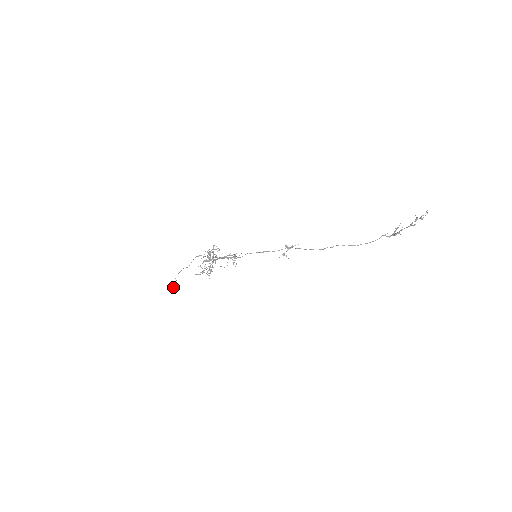
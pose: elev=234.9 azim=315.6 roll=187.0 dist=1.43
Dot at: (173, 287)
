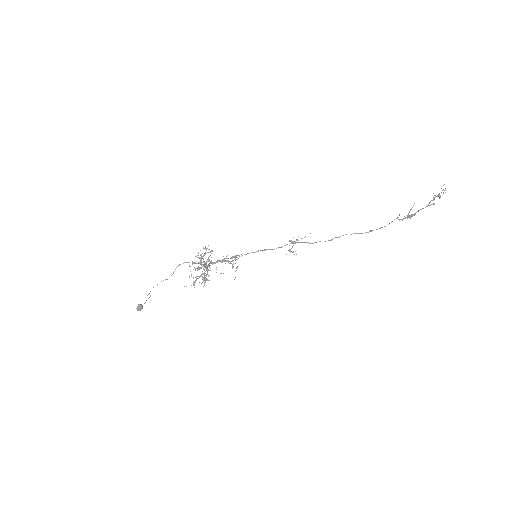
Dot at: (141, 306)
